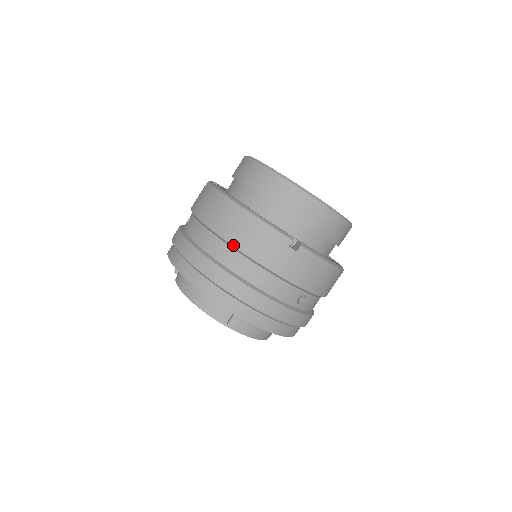
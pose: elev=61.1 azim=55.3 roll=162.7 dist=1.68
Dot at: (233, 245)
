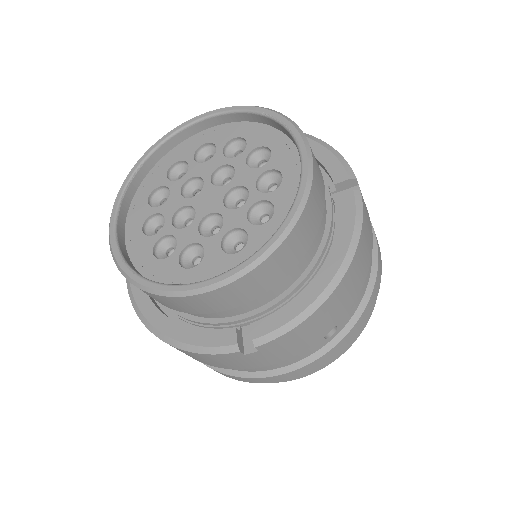
Dot at: (204, 363)
